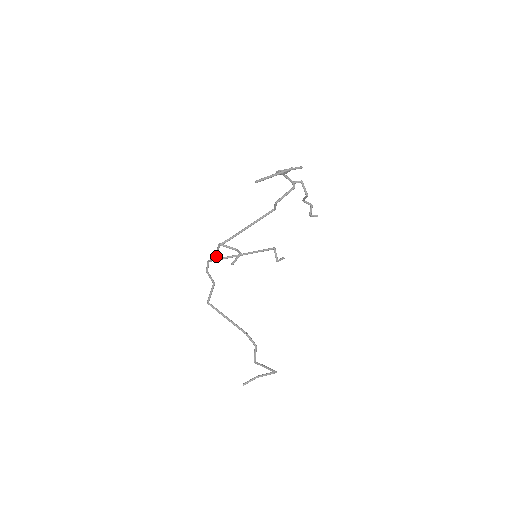
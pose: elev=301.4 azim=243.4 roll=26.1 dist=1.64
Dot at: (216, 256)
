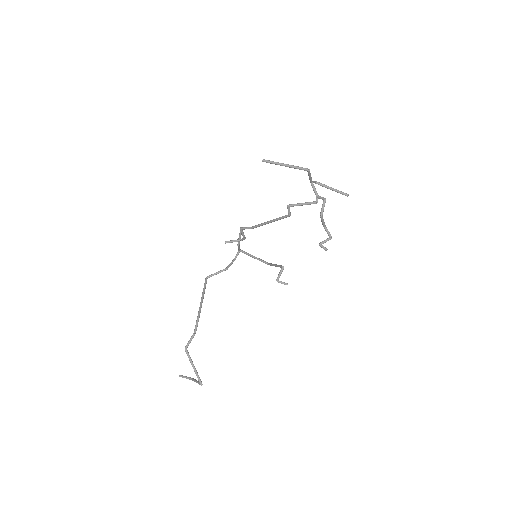
Dot at: (238, 242)
